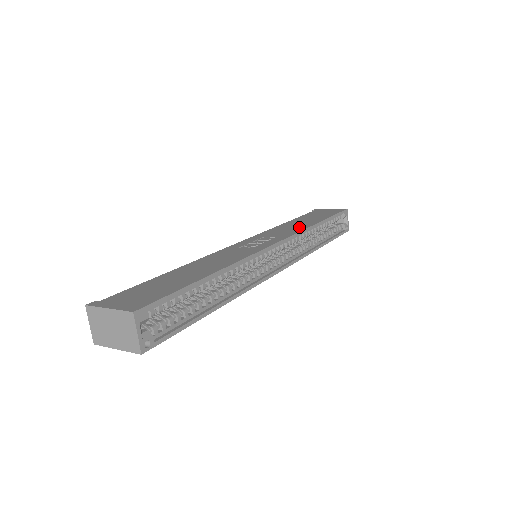
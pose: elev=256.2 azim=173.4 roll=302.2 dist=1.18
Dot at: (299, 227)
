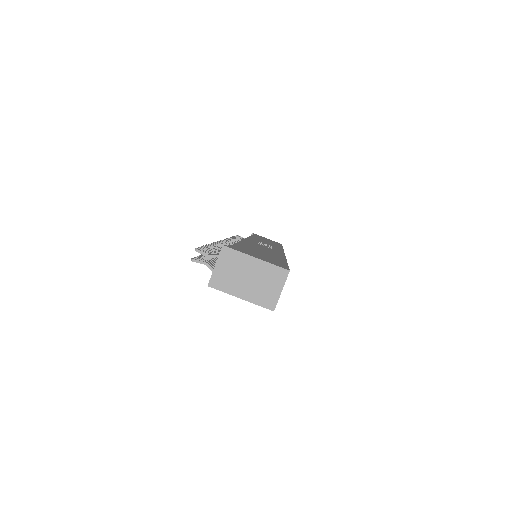
Dot at: (275, 245)
